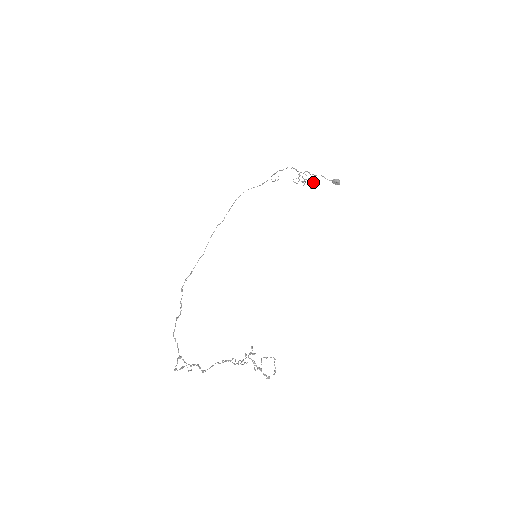
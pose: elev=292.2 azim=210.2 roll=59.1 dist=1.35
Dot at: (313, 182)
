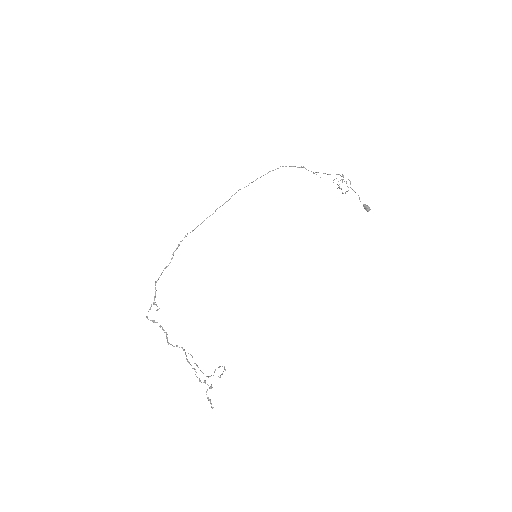
Dot at: (348, 190)
